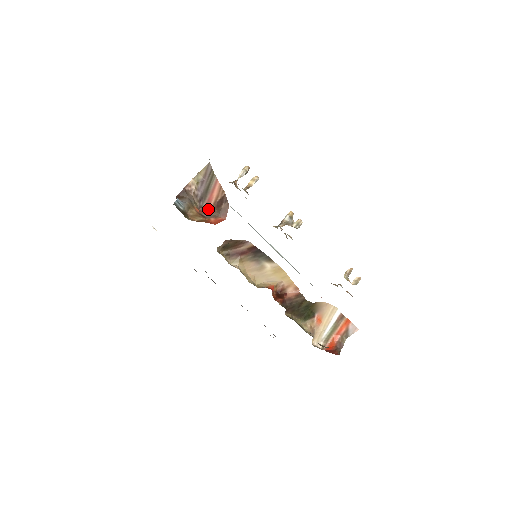
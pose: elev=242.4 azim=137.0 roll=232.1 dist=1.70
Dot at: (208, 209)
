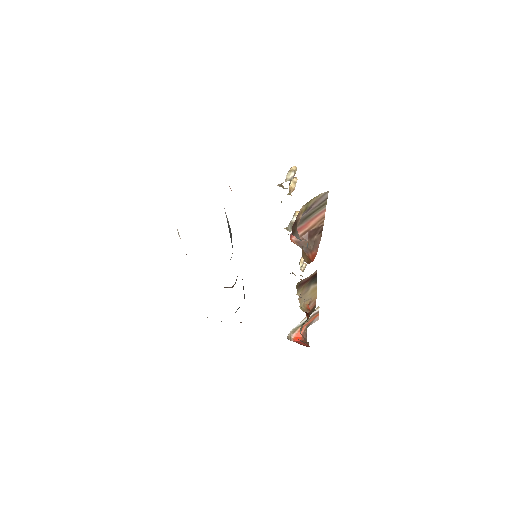
Dot at: (295, 237)
